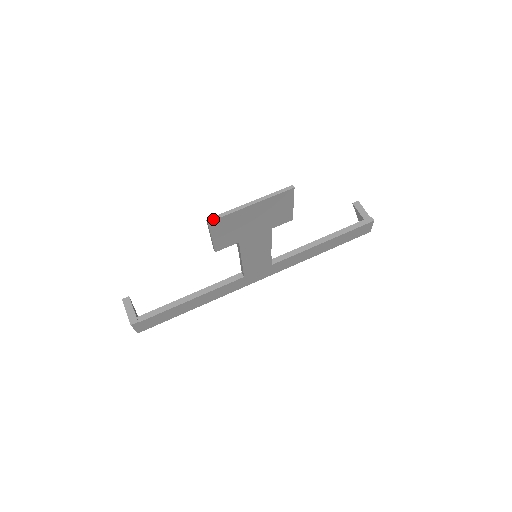
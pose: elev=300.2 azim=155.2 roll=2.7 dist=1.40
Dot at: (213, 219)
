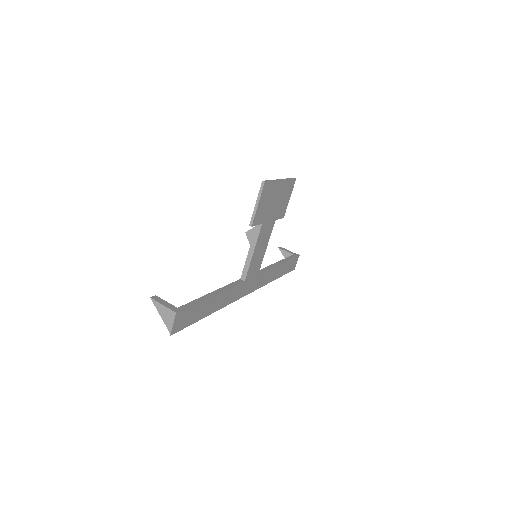
Dot at: (266, 181)
